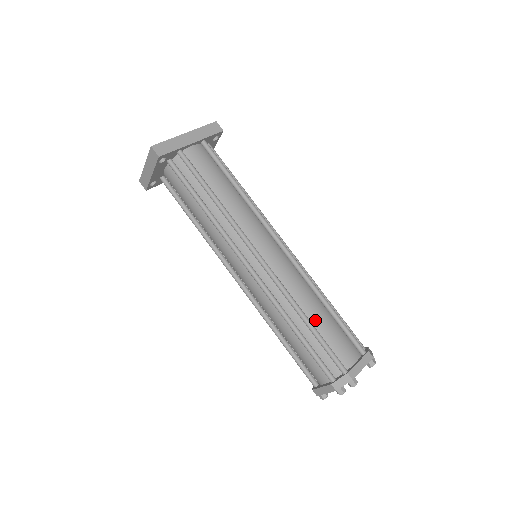
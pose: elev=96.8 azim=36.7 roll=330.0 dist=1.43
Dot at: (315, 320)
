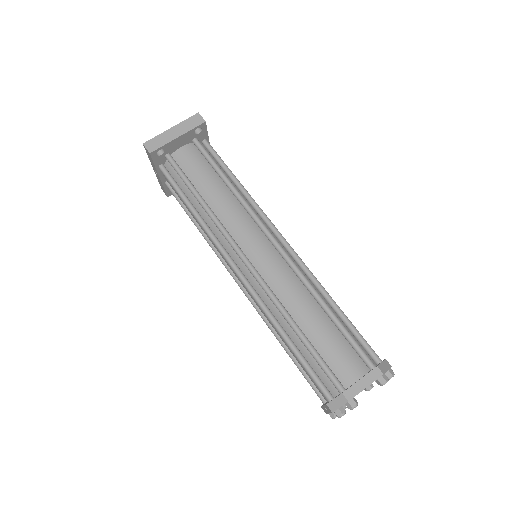
Dot at: occluded
